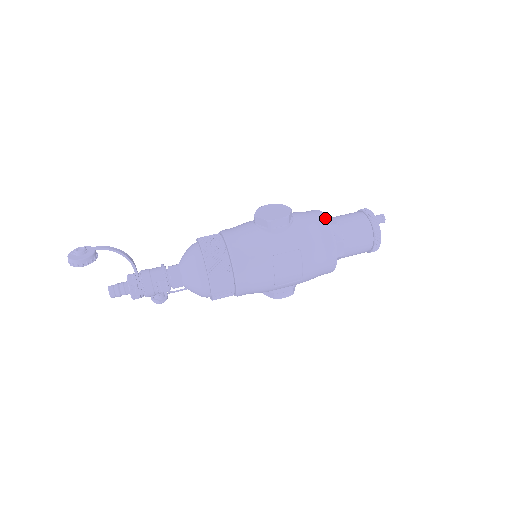
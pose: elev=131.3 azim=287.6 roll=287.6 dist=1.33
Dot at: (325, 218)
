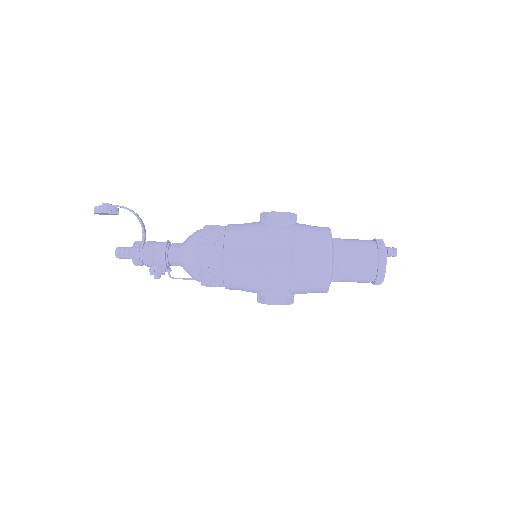
Dot at: (328, 228)
